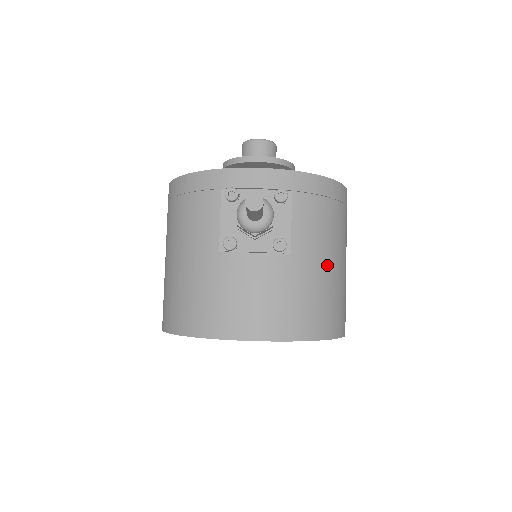
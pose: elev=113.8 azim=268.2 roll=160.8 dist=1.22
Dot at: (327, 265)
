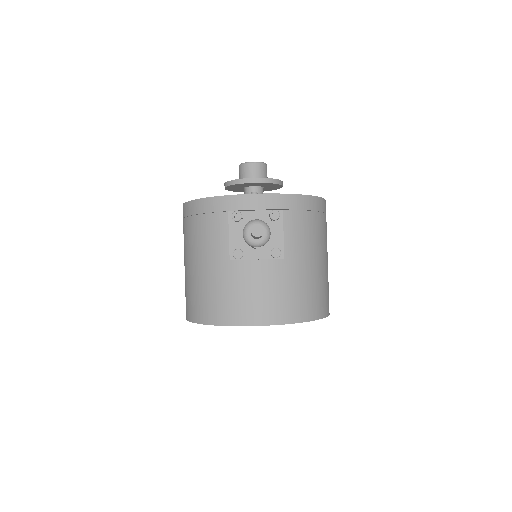
Dot at: (312, 264)
